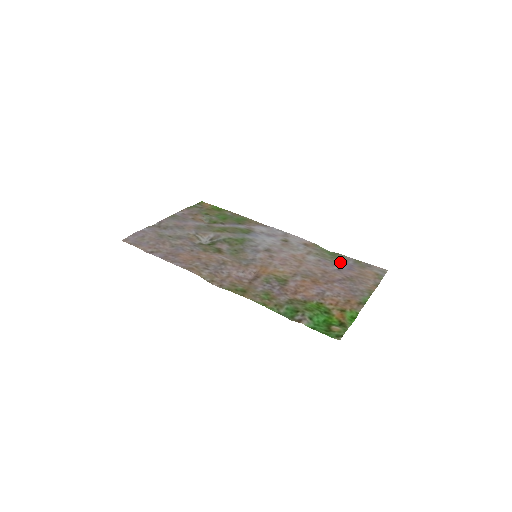
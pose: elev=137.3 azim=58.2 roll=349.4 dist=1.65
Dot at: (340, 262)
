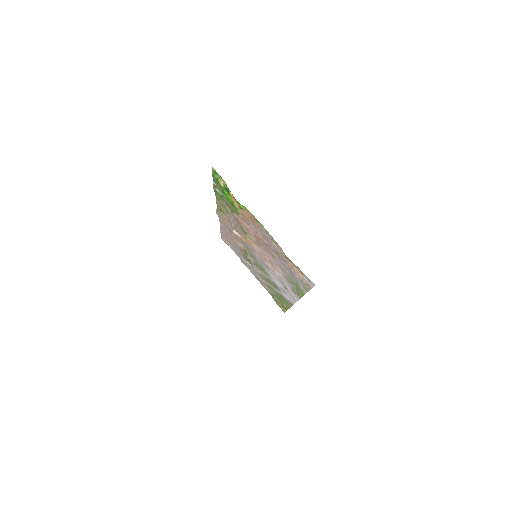
Dot at: (293, 279)
